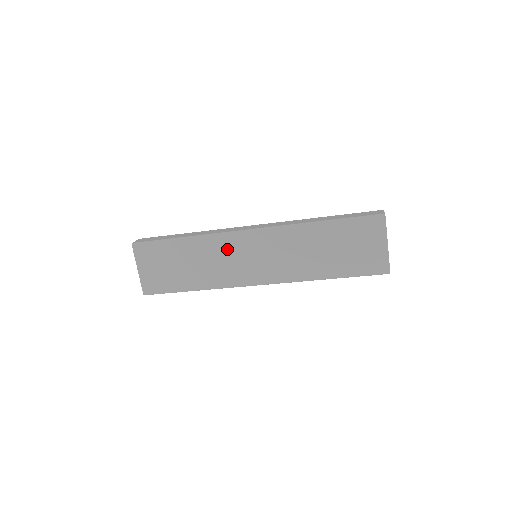
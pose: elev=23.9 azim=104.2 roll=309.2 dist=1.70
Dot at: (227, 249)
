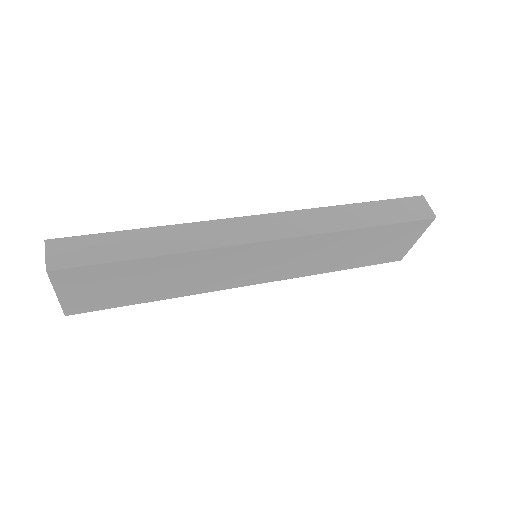
Dot at: (223, 261)
